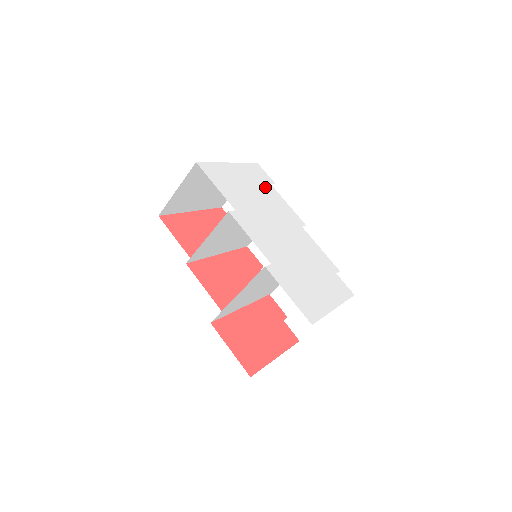
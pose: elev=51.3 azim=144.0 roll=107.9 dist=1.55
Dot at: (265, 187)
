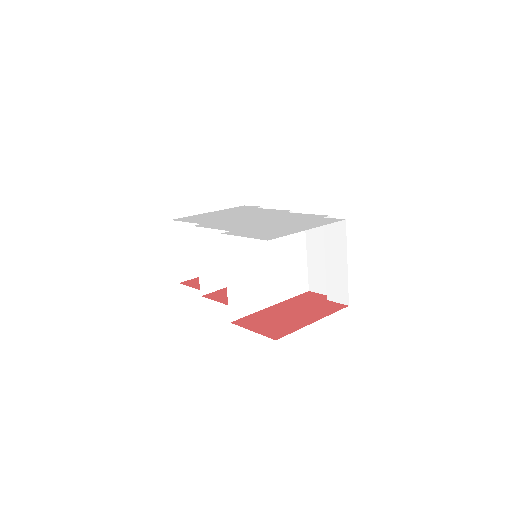
Dot at: (247, 210)
